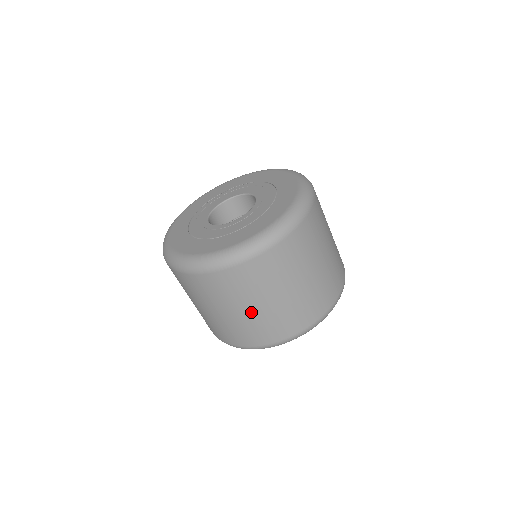
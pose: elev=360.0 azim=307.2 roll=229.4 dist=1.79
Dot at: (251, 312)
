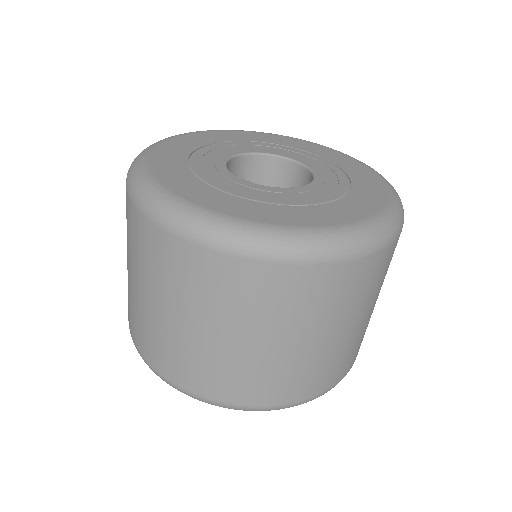
Dot at: (138, 293)
